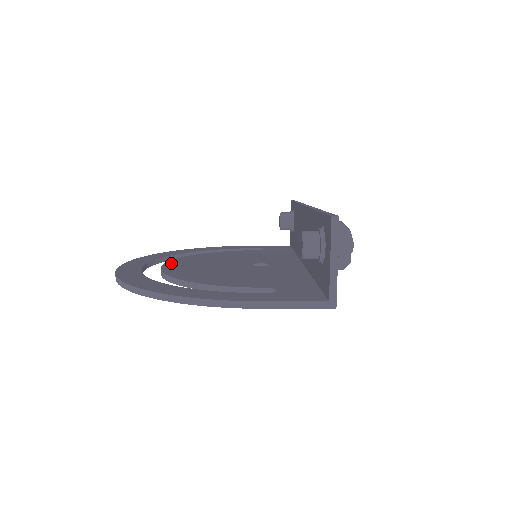
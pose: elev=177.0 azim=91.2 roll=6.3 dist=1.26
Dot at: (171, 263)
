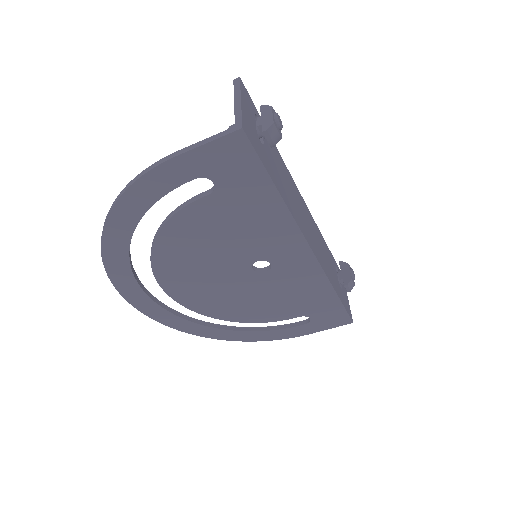
Dot at: occluded
